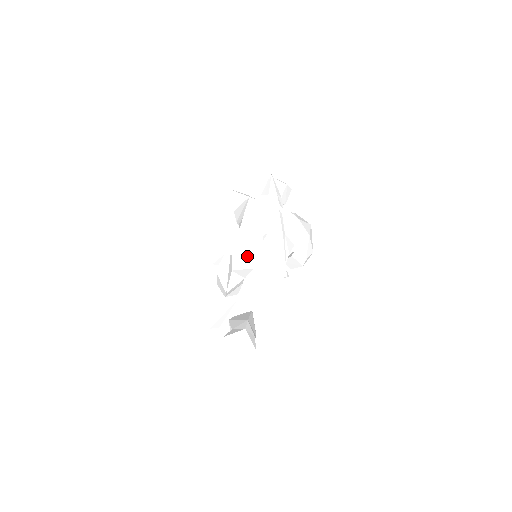
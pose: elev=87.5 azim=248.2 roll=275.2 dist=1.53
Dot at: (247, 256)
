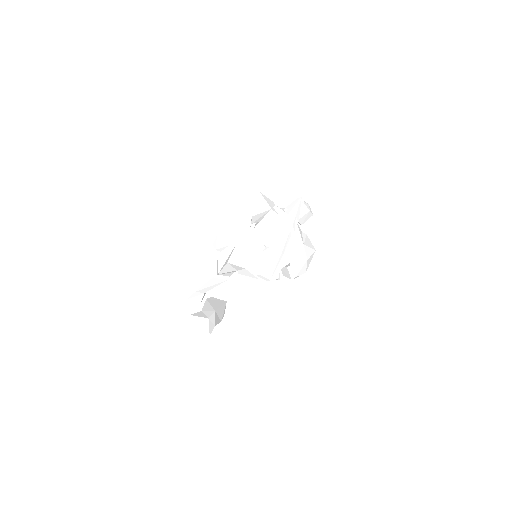
Dot at: (245, 256)
